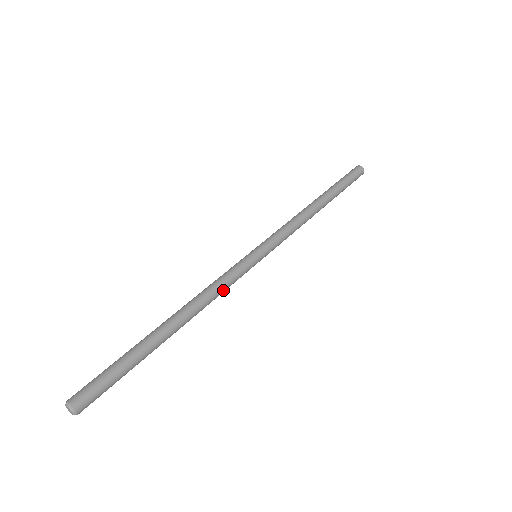
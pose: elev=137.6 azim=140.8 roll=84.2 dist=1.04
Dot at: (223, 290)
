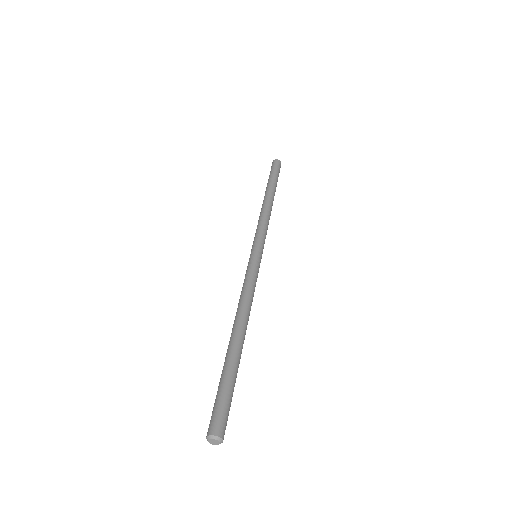
Dot at: (253, 294)
